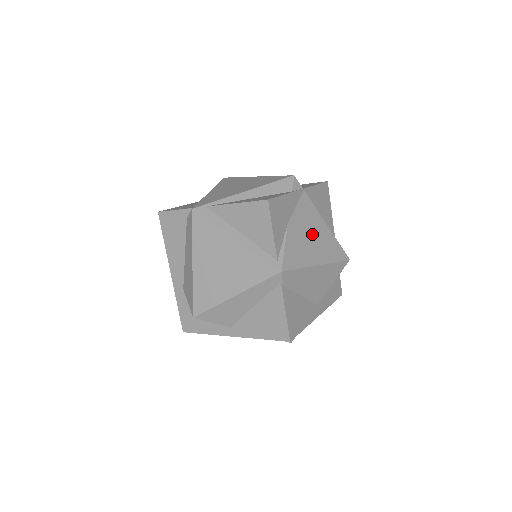
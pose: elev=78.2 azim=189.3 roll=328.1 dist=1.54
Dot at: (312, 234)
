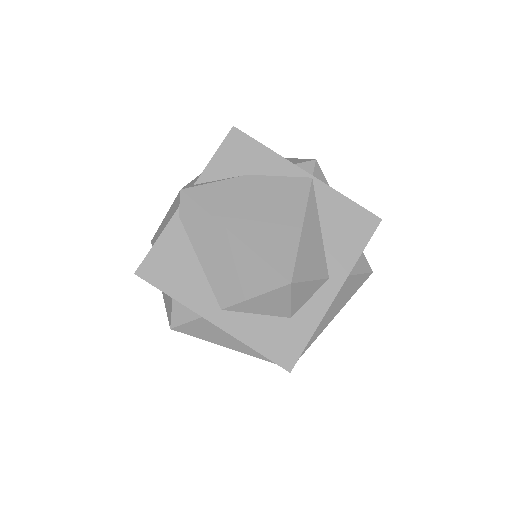
Dot at: (266, 210)
